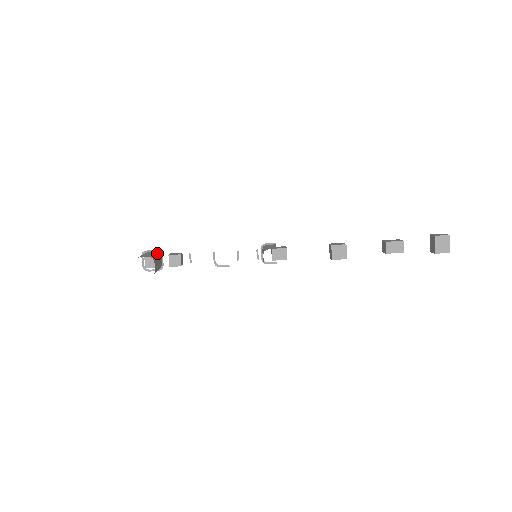
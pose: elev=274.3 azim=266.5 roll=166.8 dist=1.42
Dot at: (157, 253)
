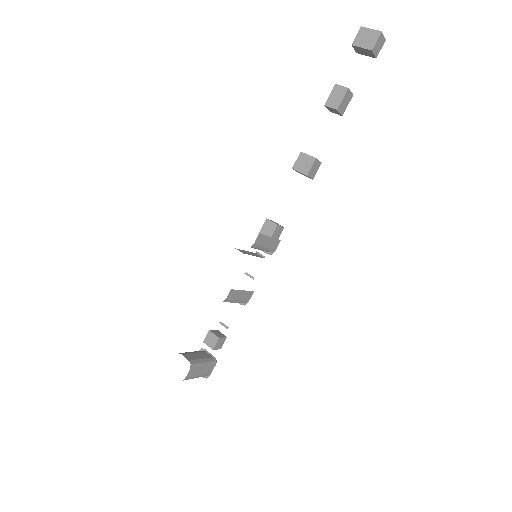
Dot at: occluded
